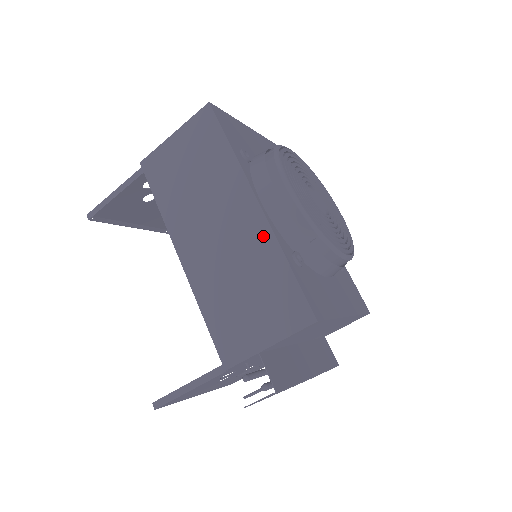
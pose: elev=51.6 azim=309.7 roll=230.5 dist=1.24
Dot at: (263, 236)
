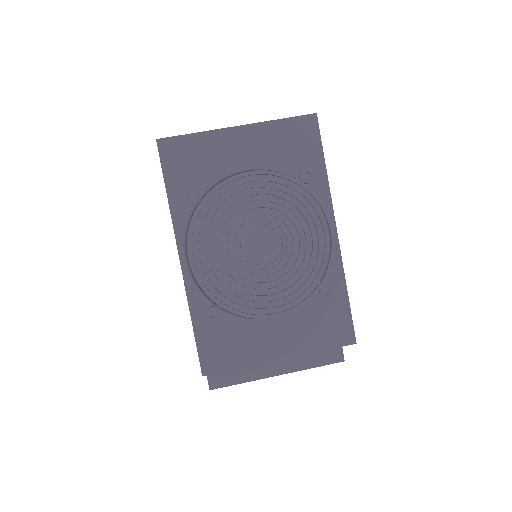
Dot at: occluded
